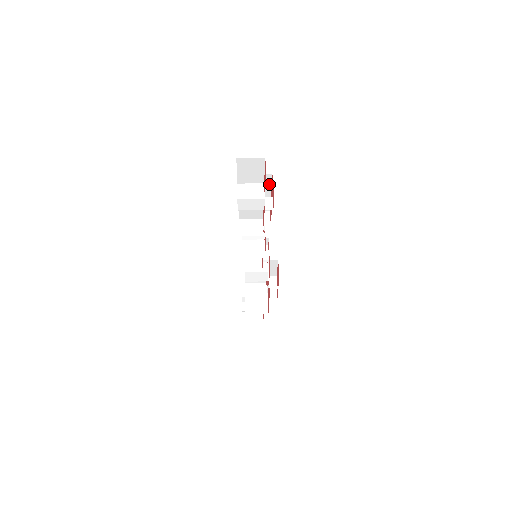
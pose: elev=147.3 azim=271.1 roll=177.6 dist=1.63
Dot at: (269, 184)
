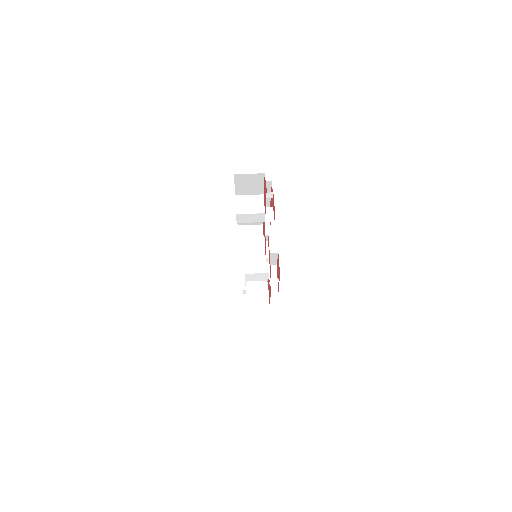
Dot at: (269, 194)
